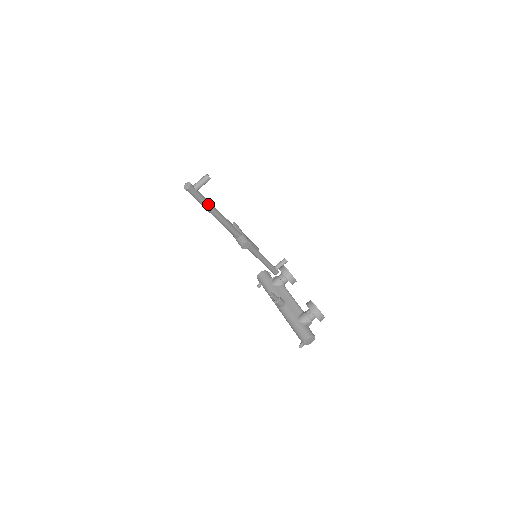
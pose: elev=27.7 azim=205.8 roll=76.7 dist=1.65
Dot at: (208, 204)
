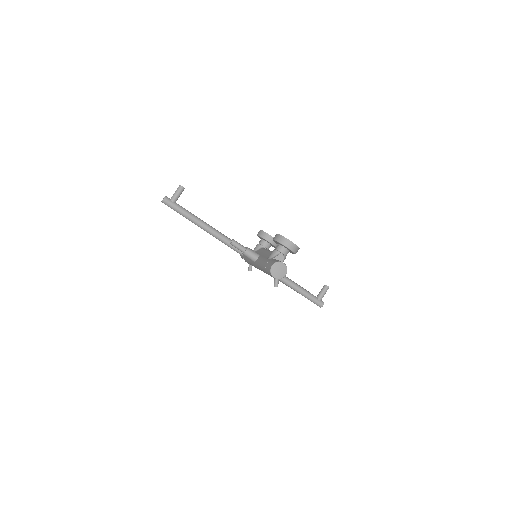
Dot at: (192, 216)
